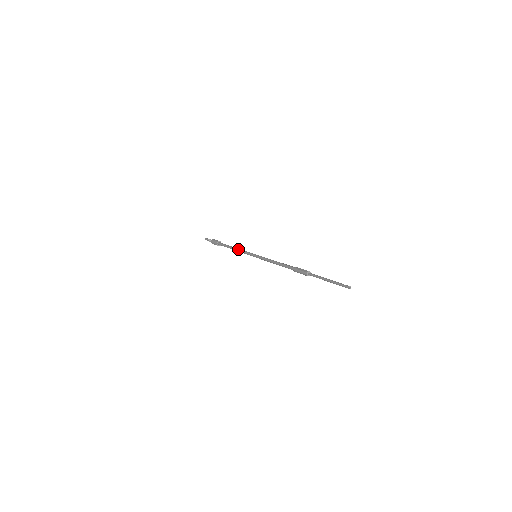
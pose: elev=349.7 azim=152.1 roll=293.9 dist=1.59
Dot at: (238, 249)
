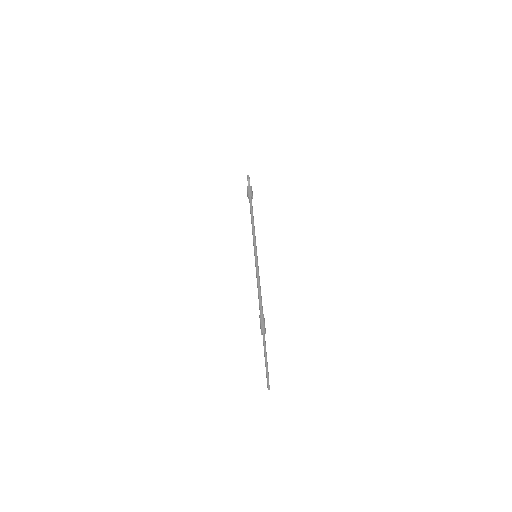
Dot at: (252, 229)
